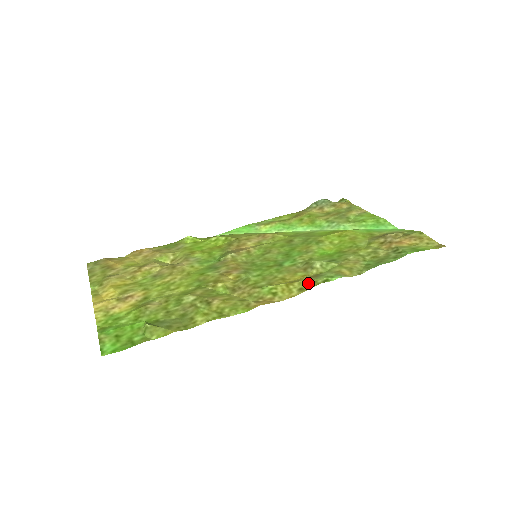
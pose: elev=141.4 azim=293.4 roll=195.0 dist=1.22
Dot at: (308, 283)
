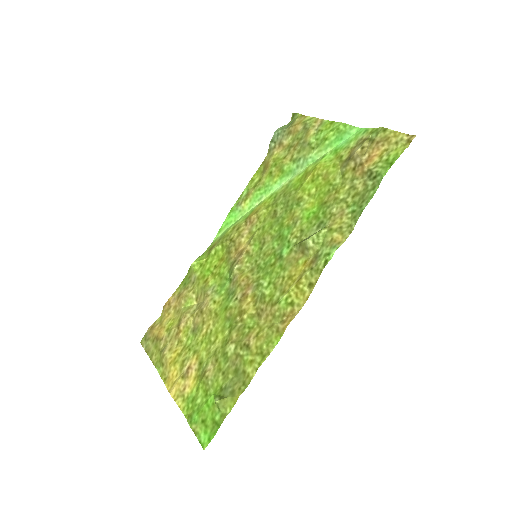
Dot at: (312, 274)
